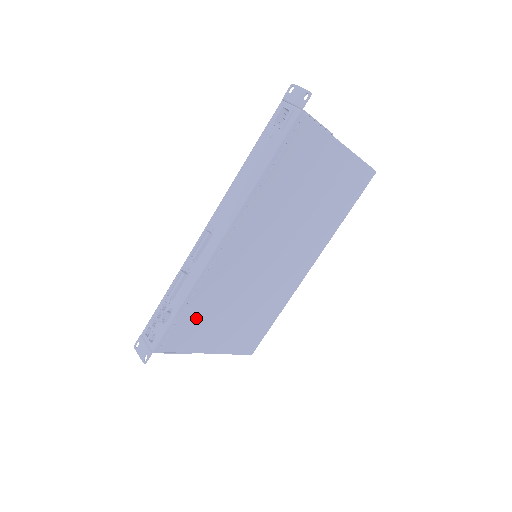
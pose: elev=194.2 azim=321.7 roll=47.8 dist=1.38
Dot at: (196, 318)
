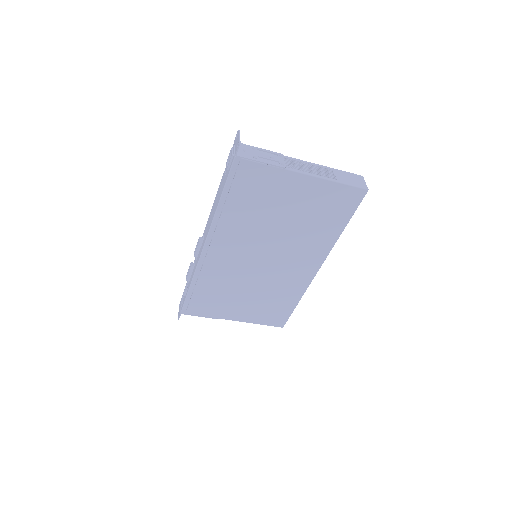
Dot at: (208, 296)
